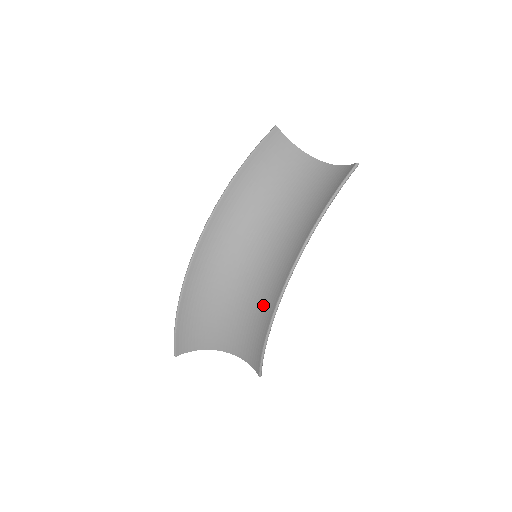
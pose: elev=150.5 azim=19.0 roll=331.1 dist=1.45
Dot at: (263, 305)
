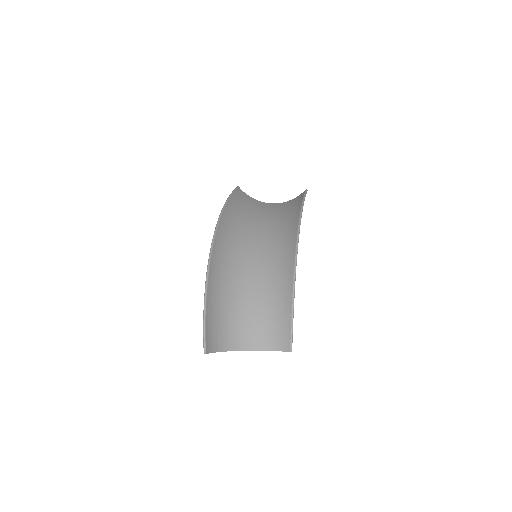
Dot at: (279, 279)
